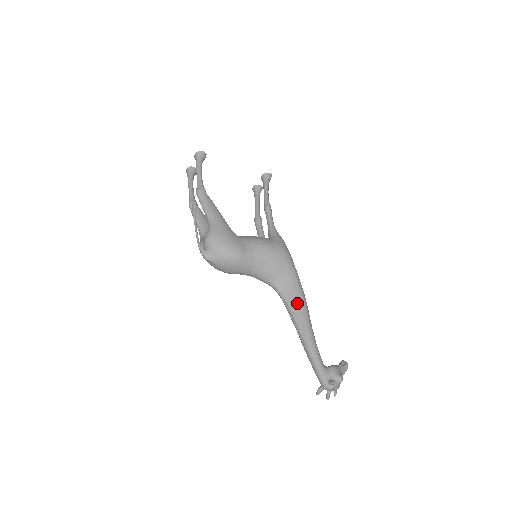
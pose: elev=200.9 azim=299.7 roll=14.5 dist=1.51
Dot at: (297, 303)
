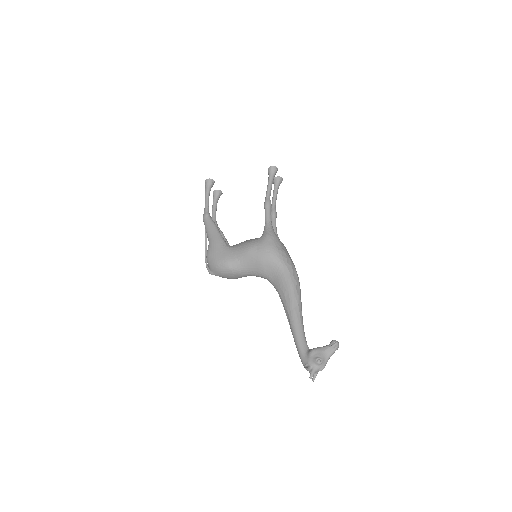
Dot at: (284, 293)
